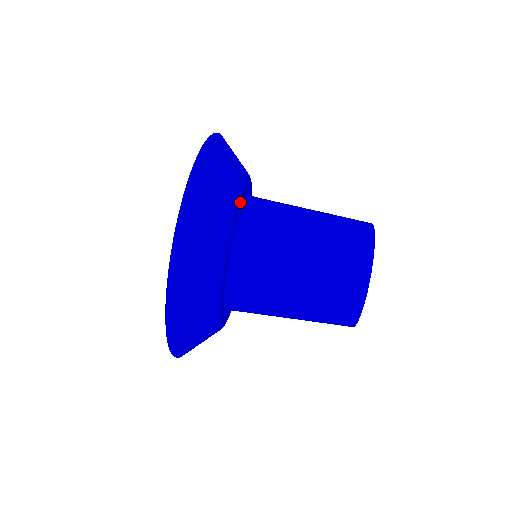
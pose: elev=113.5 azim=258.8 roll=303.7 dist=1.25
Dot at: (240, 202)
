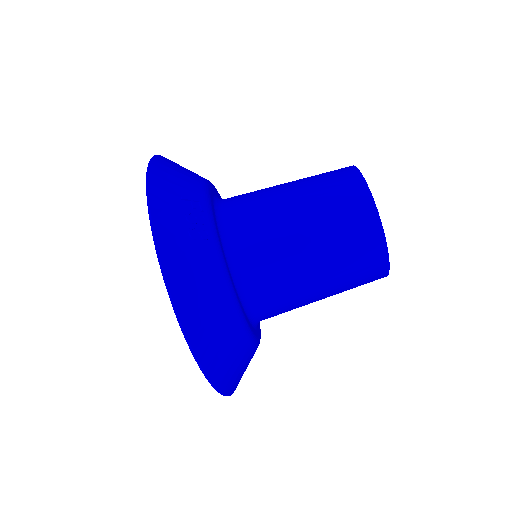
Dot at: (222, 252)
